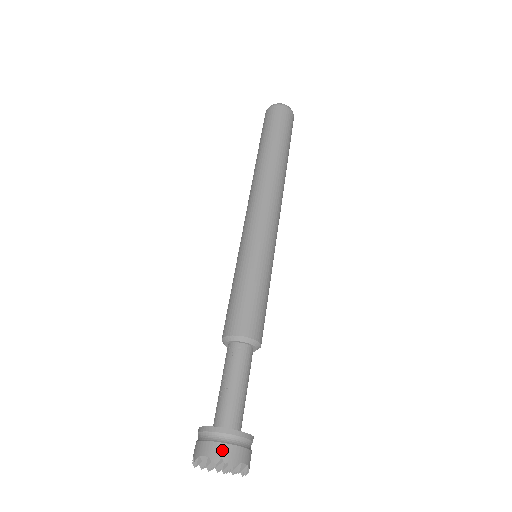
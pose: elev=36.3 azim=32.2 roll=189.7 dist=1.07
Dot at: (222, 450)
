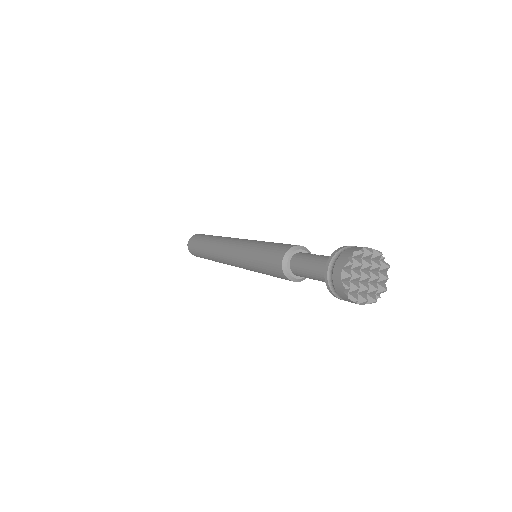
Dot at: occluded
